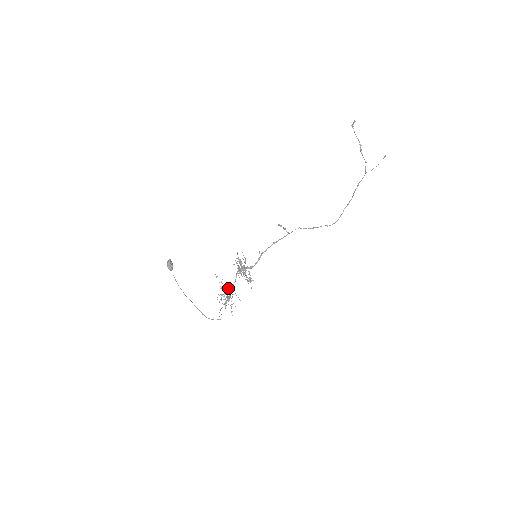
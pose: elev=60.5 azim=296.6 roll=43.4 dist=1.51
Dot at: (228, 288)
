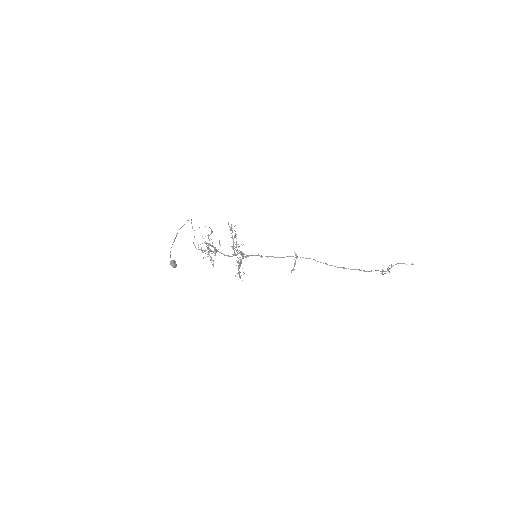
Dot at: (214, 248)
